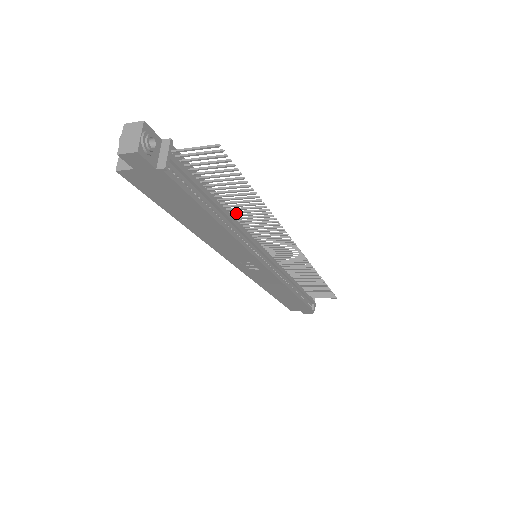
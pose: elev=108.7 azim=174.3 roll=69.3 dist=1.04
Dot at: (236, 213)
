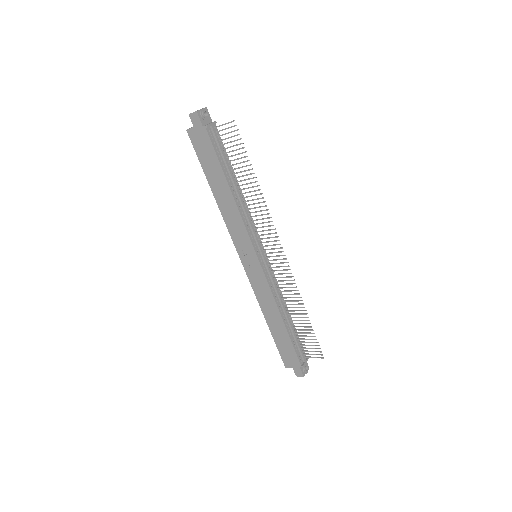
Dot at: (245, 201)
